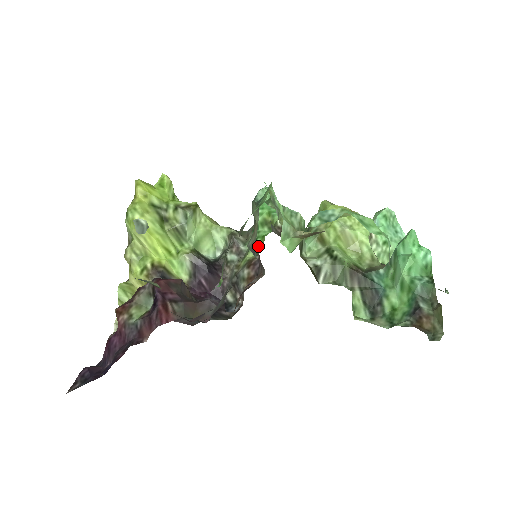
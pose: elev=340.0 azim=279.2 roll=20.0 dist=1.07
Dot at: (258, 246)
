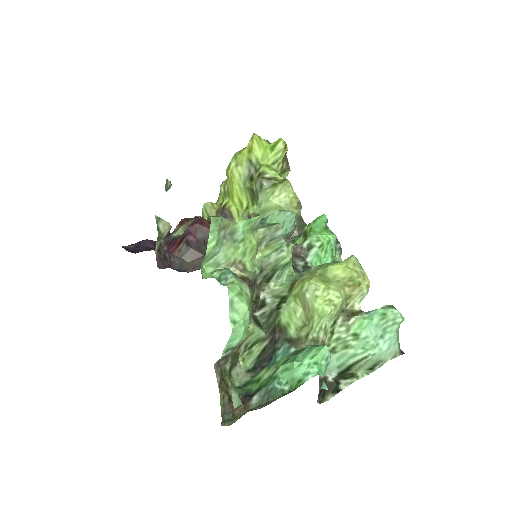
Dot at: occluded
